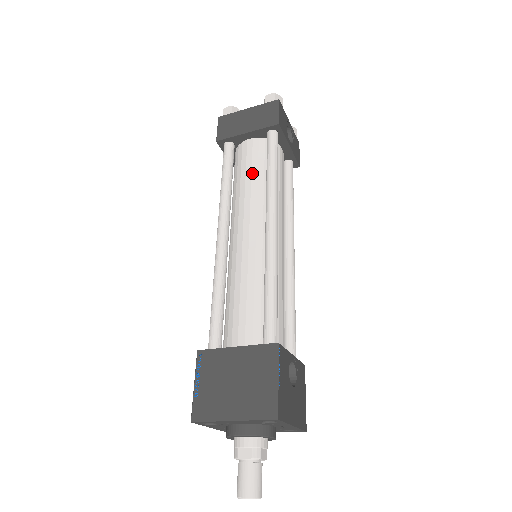
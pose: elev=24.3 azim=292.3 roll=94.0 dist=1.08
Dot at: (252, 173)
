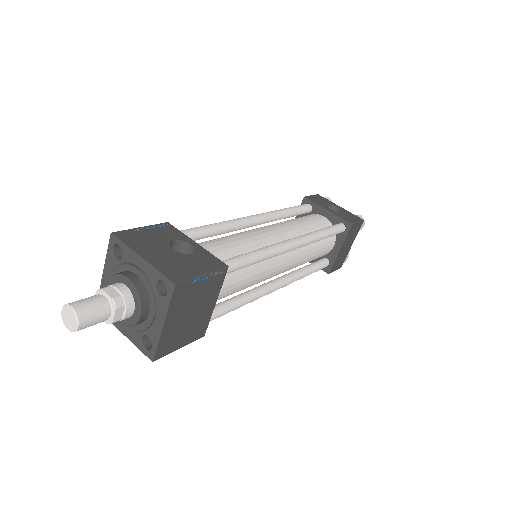
Dot at: occluded
